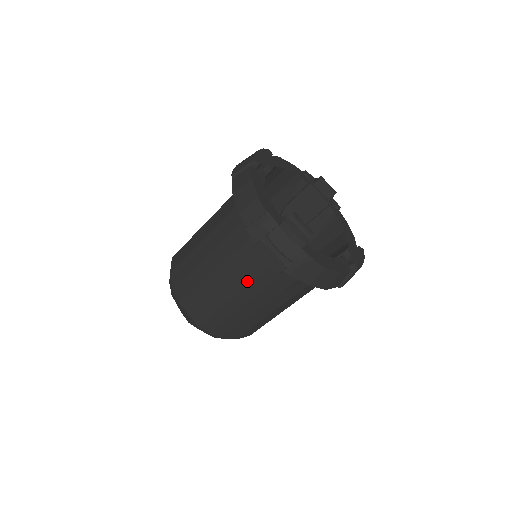
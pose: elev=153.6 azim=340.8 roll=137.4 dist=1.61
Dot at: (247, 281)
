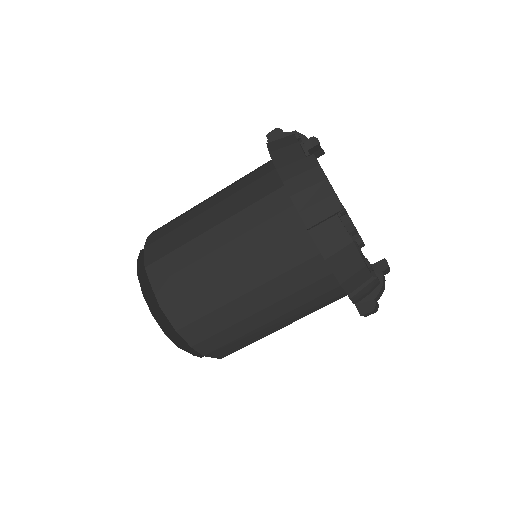
Dot at: occluded
